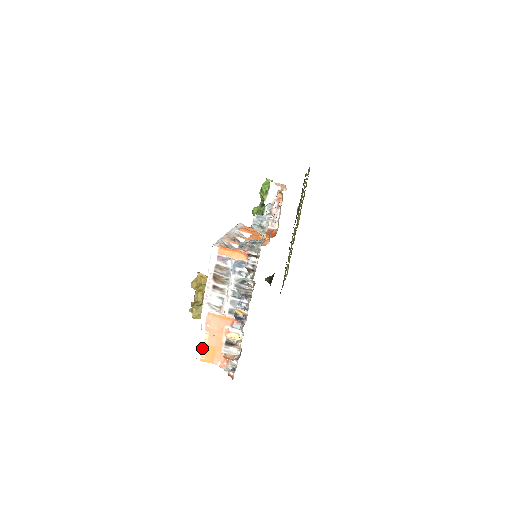
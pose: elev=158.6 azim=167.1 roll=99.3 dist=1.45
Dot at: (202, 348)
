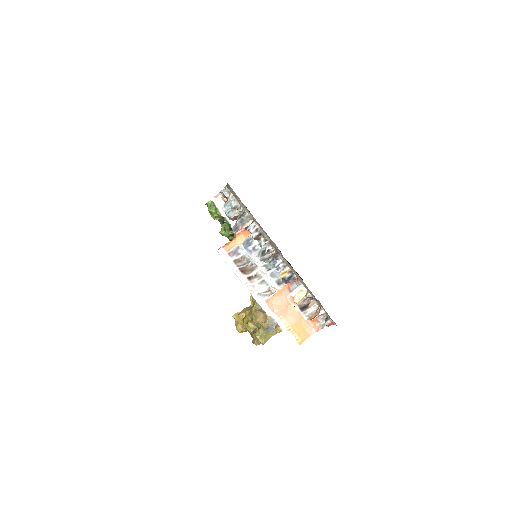
Dot at: (290, 333)
